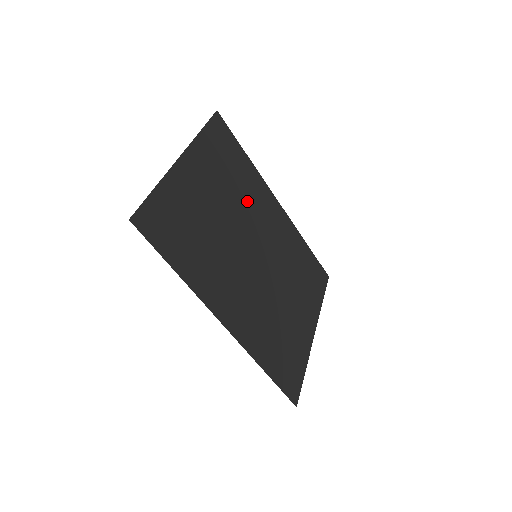
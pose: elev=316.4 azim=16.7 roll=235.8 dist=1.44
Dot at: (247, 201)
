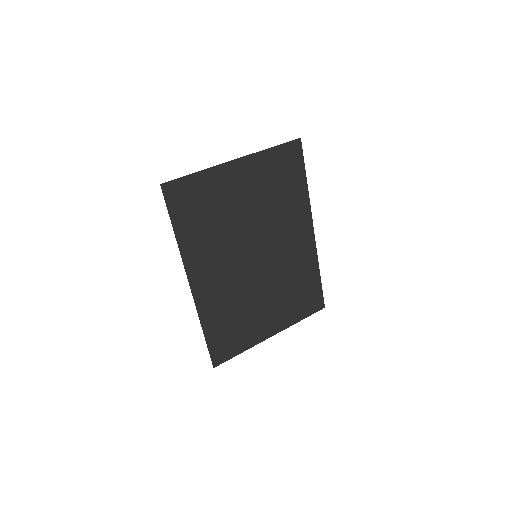
Dot at: (279, 215)
